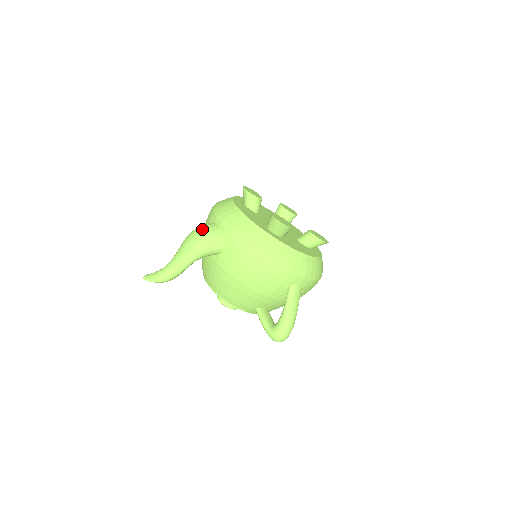
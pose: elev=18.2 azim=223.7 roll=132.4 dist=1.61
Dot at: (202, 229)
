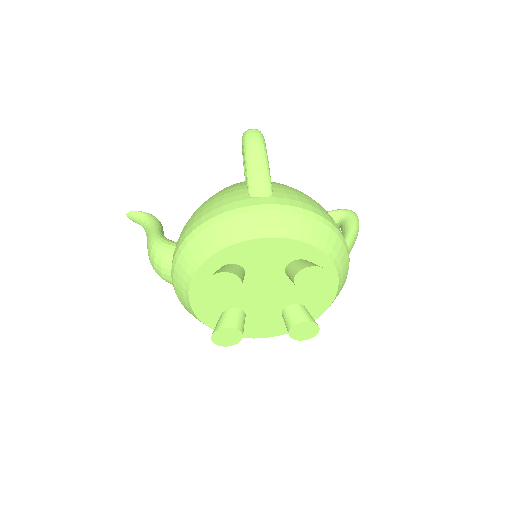
Dot at: (156, 266)
